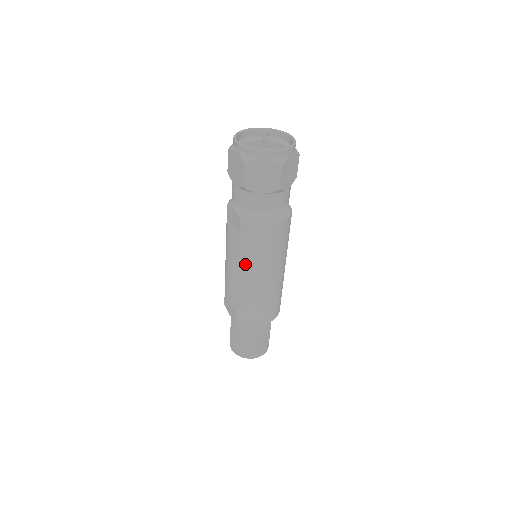
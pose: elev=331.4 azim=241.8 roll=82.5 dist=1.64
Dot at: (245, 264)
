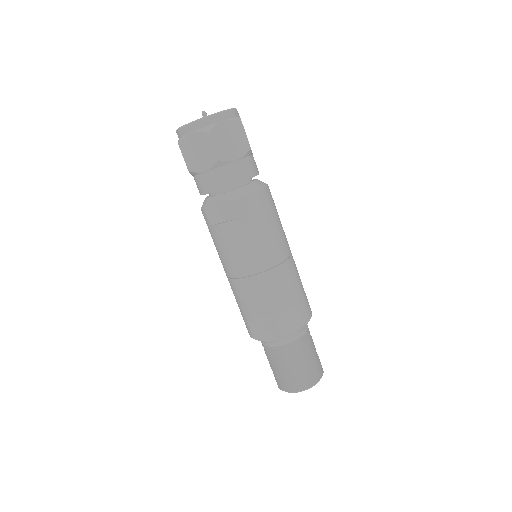
Dot at: (259, 251)
